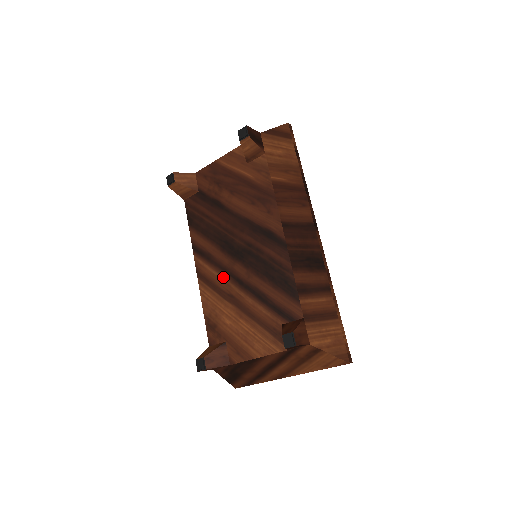
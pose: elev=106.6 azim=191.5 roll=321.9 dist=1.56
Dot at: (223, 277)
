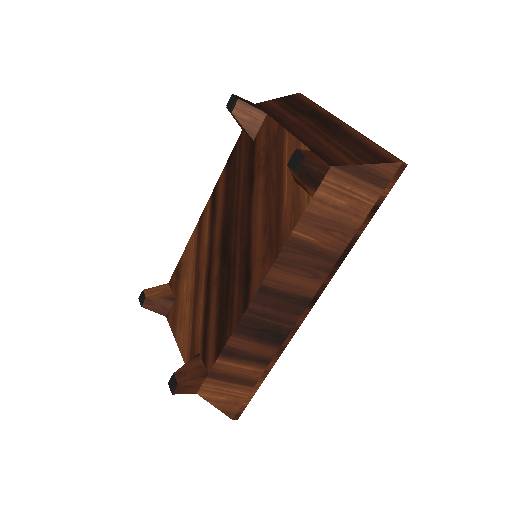
Dot at: (206, 252)
